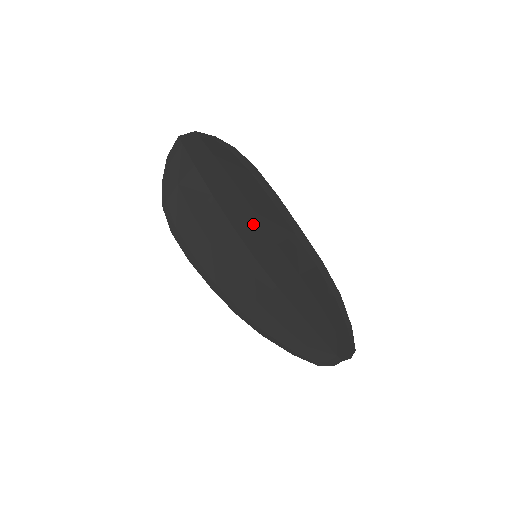
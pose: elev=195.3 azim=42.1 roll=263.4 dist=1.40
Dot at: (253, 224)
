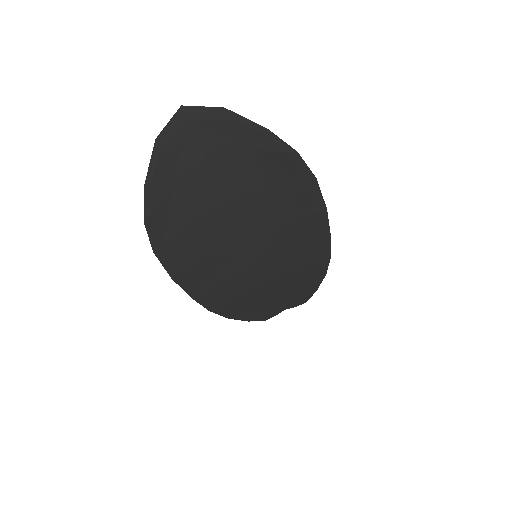
Dot at: (275, 231)
